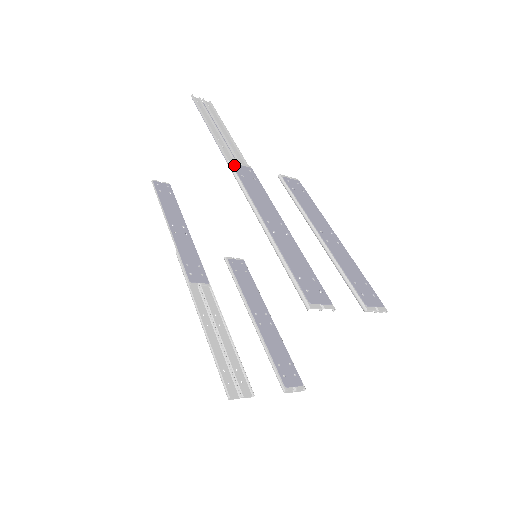
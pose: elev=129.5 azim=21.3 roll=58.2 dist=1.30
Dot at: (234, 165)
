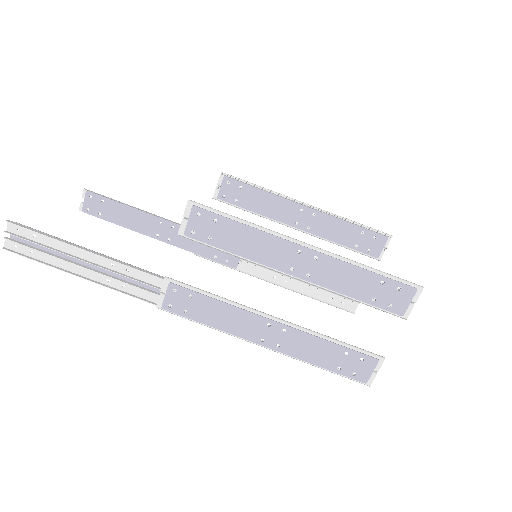
Dot at: (166, 309)
